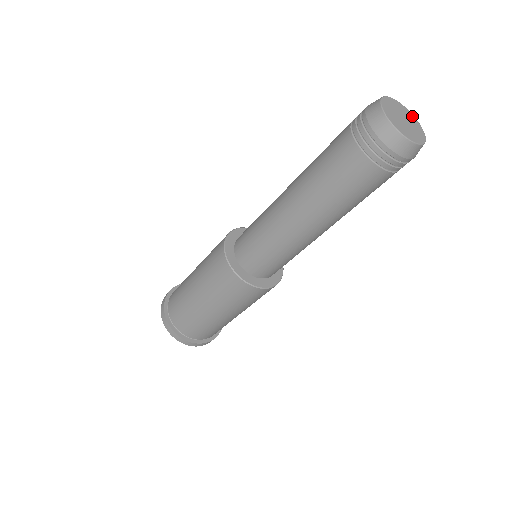
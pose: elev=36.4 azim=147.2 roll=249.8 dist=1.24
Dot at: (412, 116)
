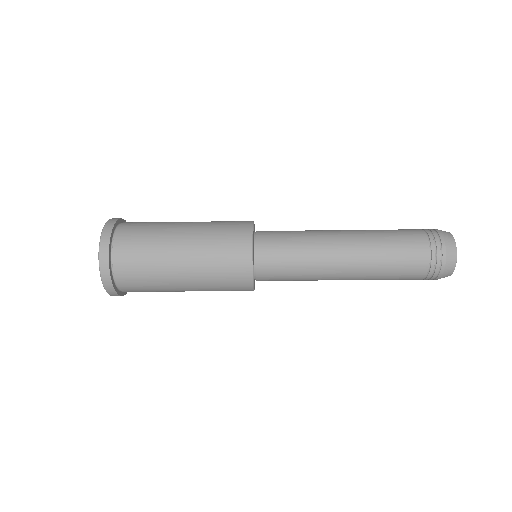
Dot at: occluded
